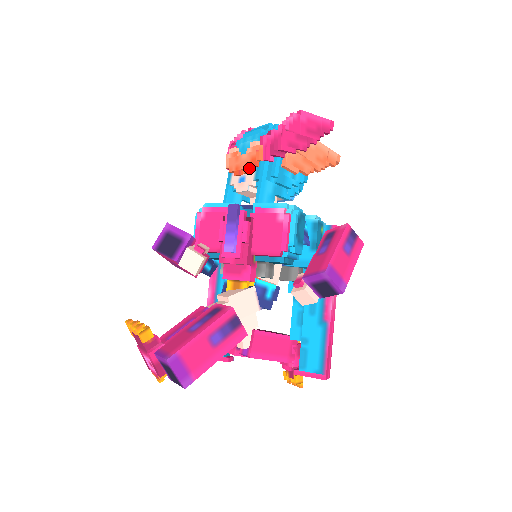
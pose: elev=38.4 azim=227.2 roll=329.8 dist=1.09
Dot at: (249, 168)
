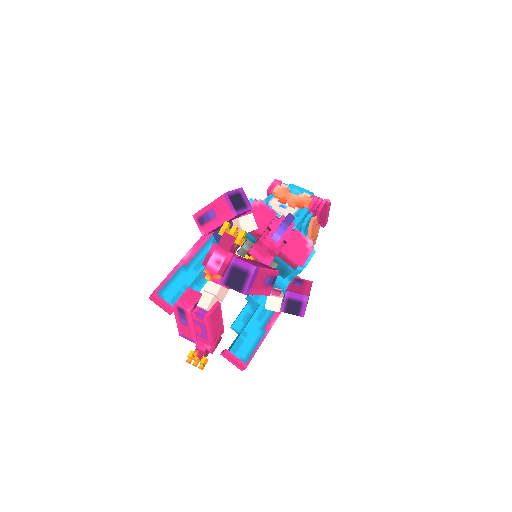
Dot at: (296, 204)
